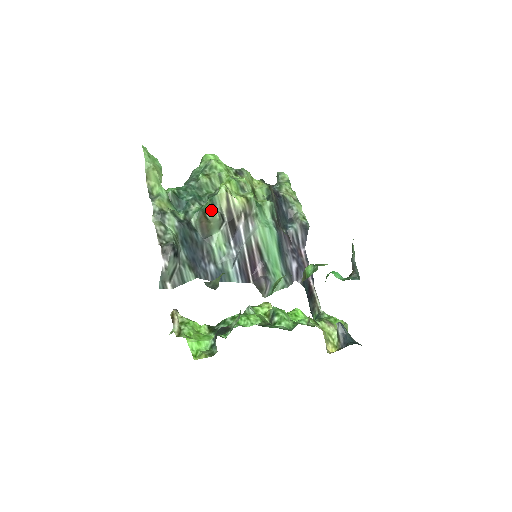
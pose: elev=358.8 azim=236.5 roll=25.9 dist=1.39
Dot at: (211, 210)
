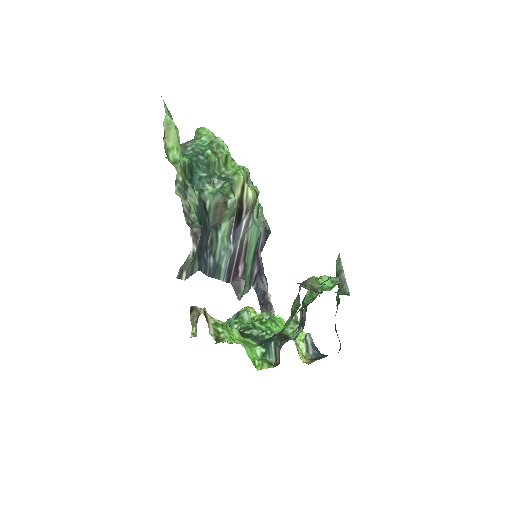
Dot at: occluded
